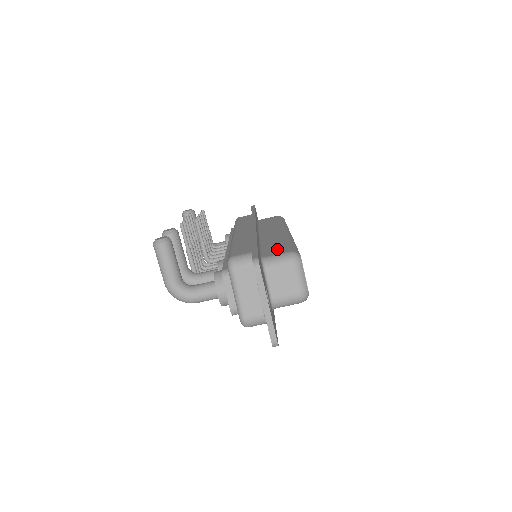
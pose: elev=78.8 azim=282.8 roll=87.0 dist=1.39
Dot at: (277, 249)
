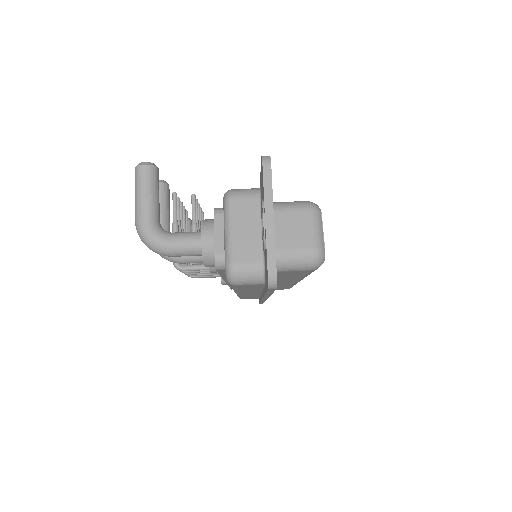
Dot at: occluded
